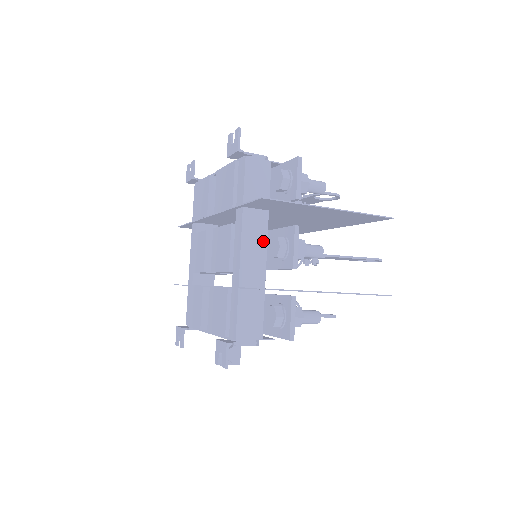
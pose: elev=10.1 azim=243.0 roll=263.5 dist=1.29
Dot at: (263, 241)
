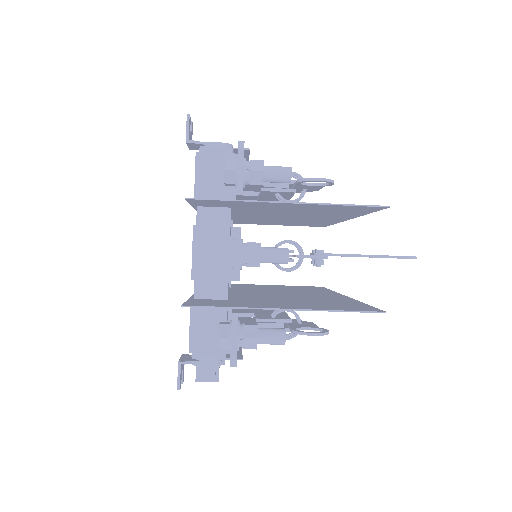
Dot at: occluded
